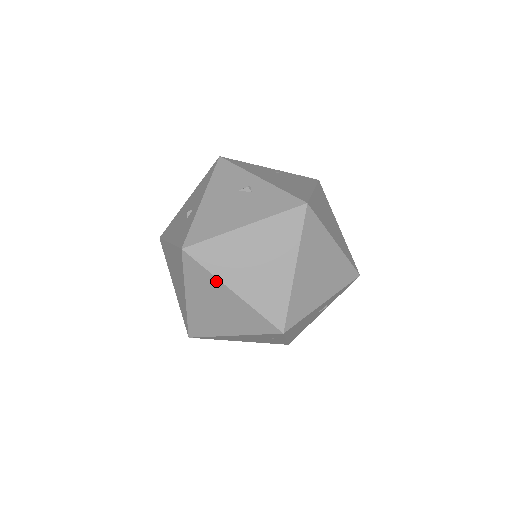
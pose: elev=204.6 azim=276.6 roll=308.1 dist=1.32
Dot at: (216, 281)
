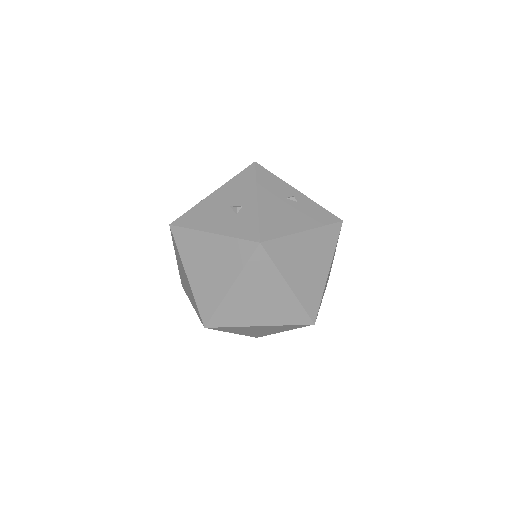
Dot at: (278, 275)
